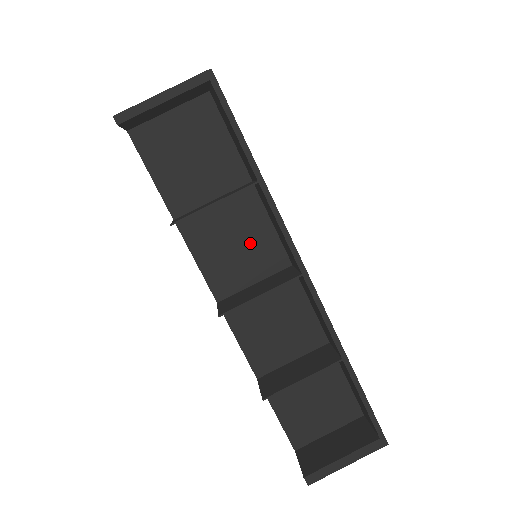
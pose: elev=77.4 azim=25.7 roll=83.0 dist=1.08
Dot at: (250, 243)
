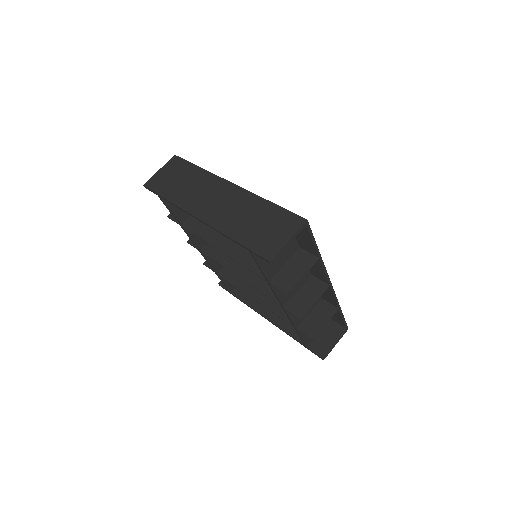
Dot at: occluded
